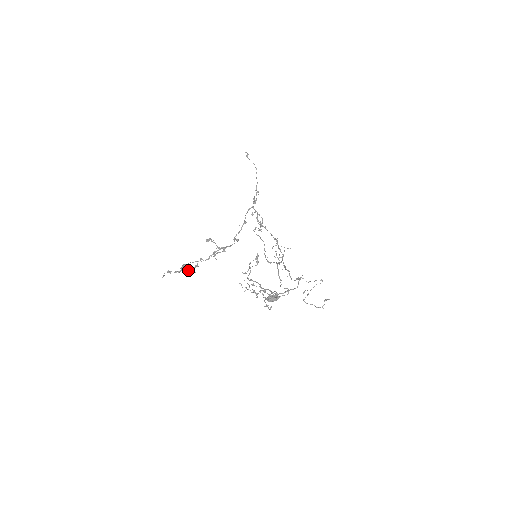
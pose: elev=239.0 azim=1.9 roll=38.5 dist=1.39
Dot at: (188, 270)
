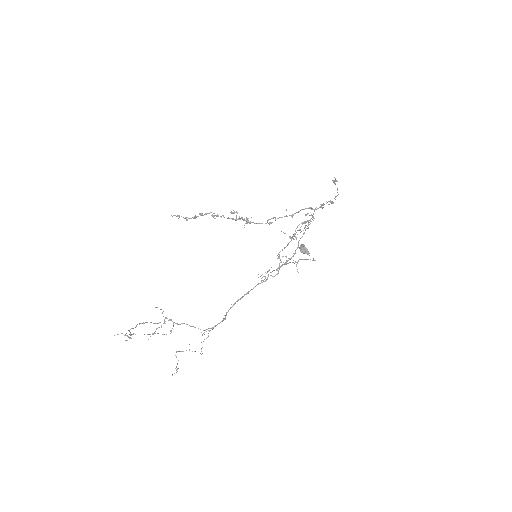
Dot at: (211, 212)
